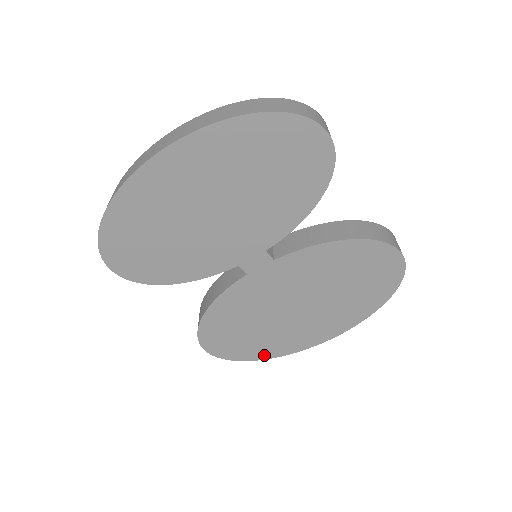
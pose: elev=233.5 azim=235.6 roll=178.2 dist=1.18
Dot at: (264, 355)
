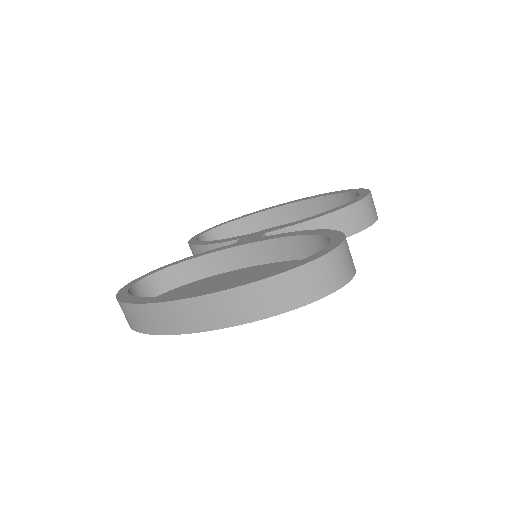
Dot at: occluded
